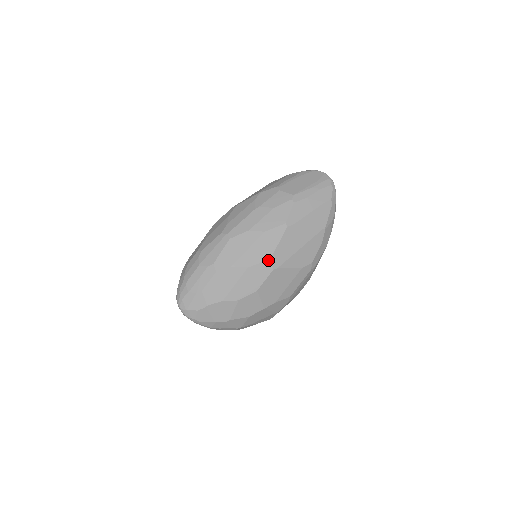
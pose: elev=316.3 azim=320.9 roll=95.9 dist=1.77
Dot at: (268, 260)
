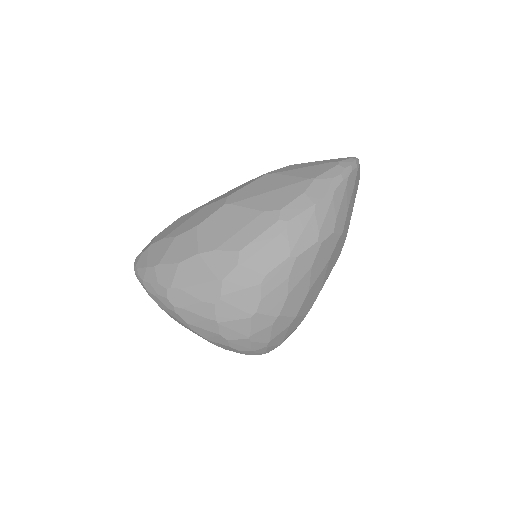
Dot at: (226, 197)
